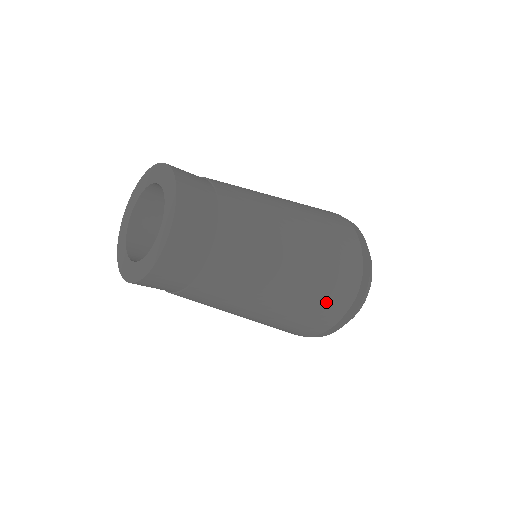
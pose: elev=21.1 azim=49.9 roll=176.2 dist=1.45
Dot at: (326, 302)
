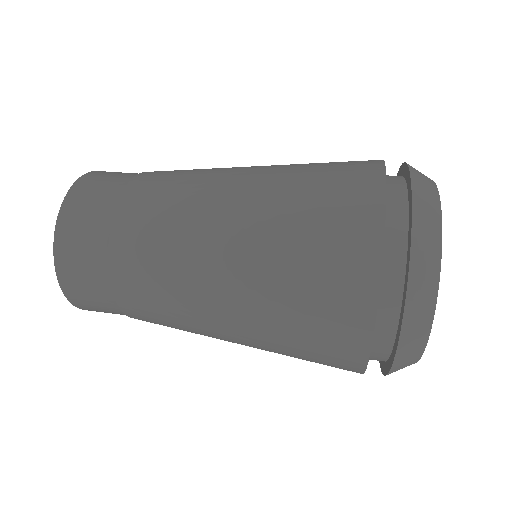
Dot at: occluded
